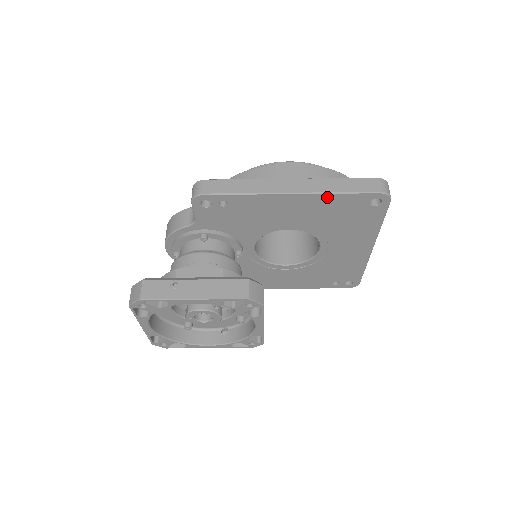
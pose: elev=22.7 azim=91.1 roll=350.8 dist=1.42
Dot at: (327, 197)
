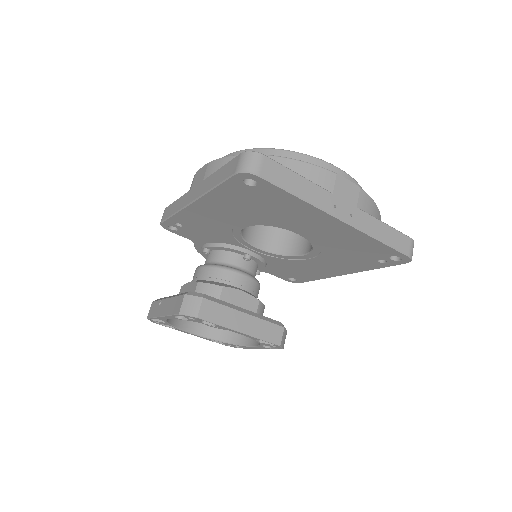
Dot at: (214, 195)
